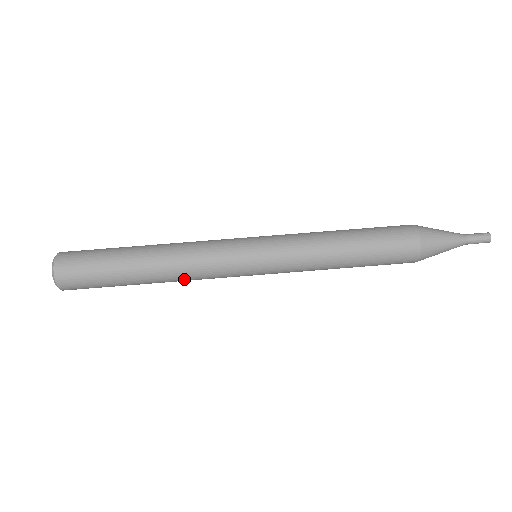
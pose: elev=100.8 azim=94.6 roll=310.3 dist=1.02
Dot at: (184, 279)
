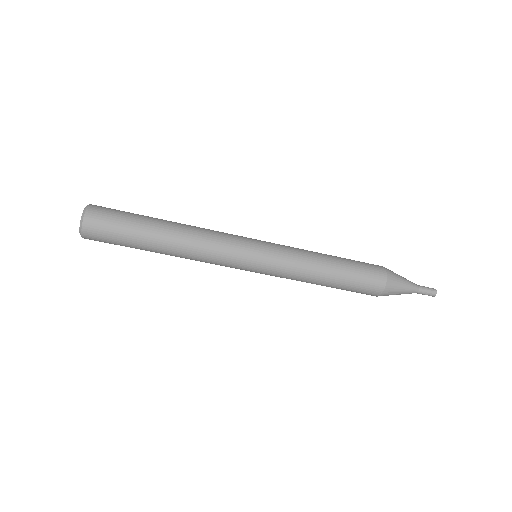
Dot at: occluded
